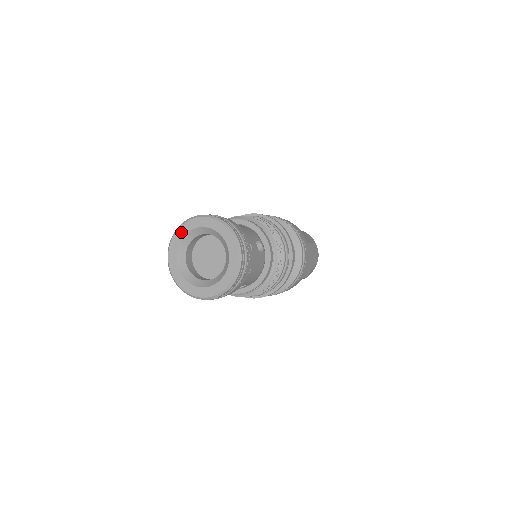
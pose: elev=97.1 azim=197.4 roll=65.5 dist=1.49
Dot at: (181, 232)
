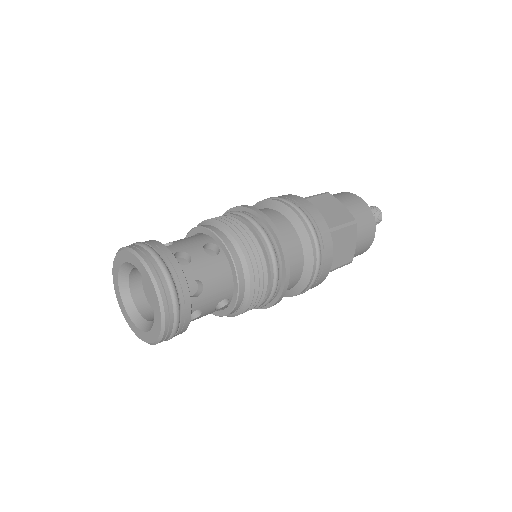
Dot at: (133, 259)
